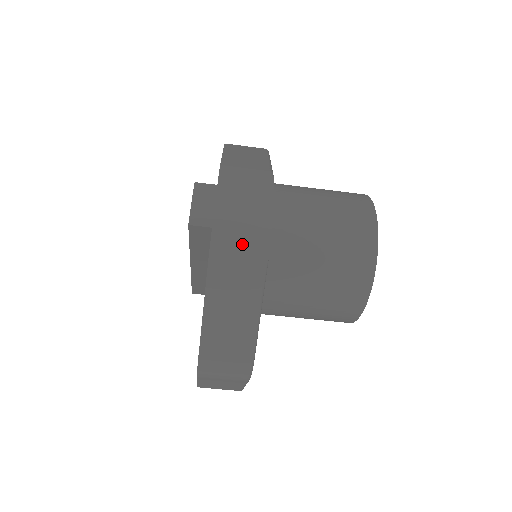
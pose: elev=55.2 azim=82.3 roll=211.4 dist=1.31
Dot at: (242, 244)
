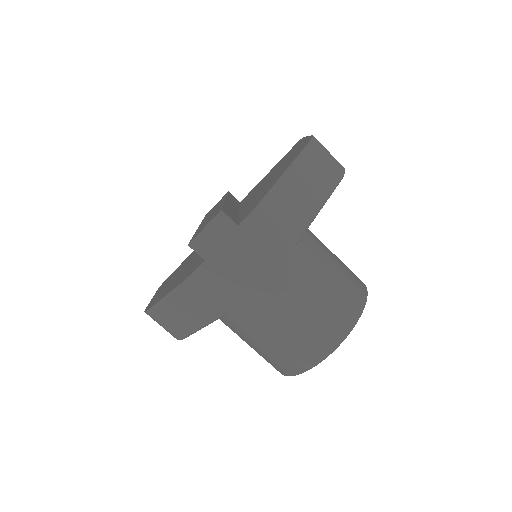
Dot at: (218, 289)
